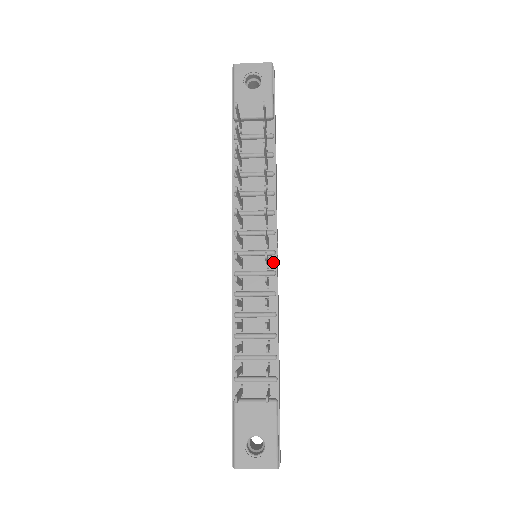
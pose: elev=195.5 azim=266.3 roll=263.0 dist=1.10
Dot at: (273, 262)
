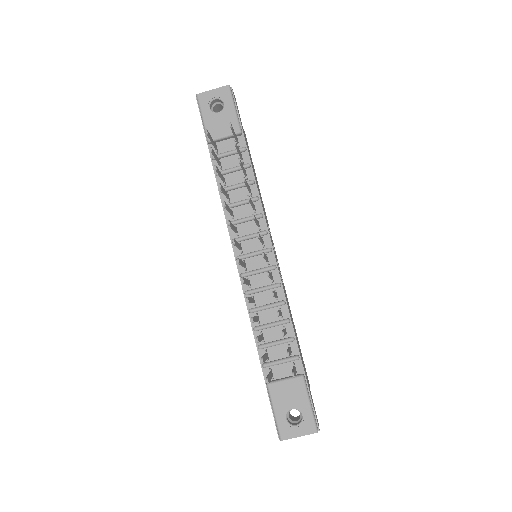
Dot at: (272, 258)
